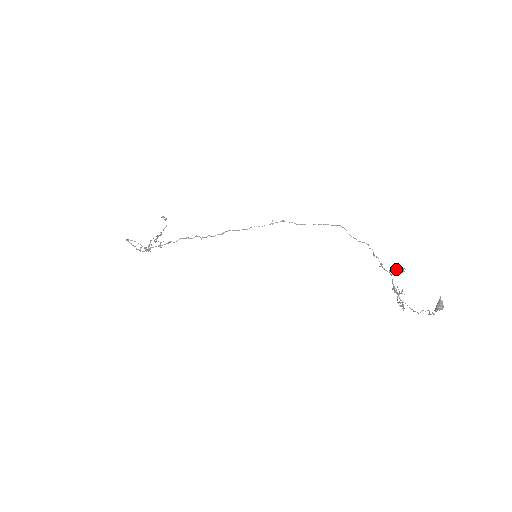
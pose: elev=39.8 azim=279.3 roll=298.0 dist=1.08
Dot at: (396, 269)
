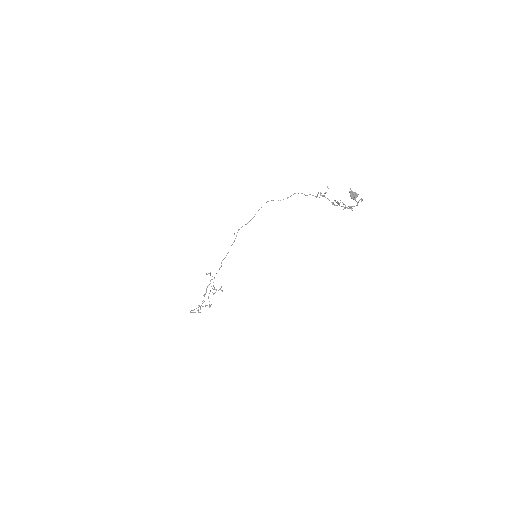
Dot at: (321, 193)
